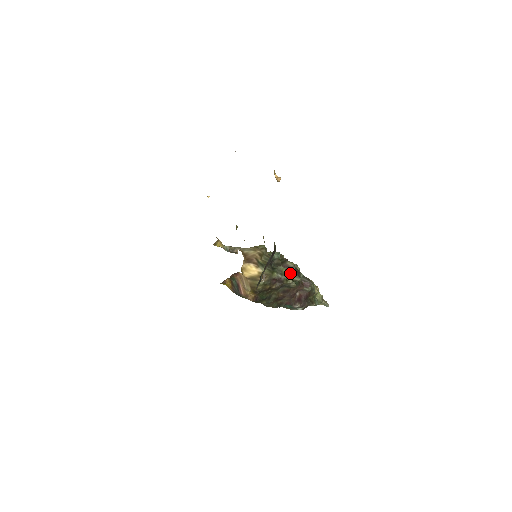
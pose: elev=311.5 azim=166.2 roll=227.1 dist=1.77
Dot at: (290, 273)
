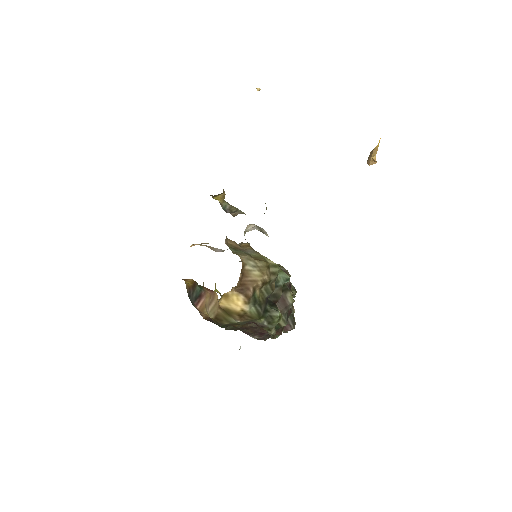
Dot at: (280, 311)
